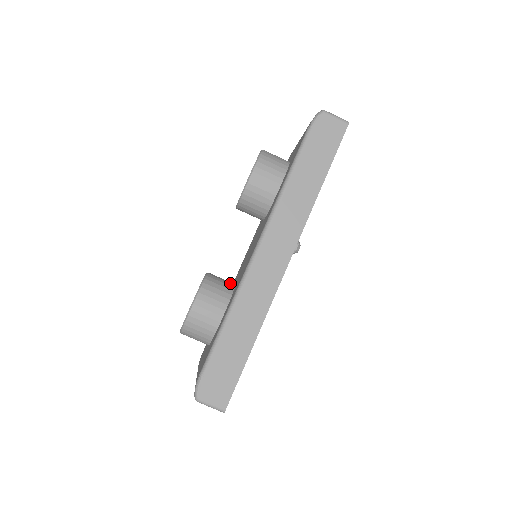
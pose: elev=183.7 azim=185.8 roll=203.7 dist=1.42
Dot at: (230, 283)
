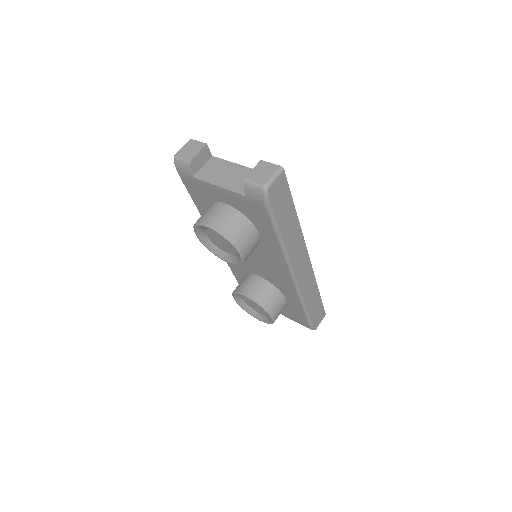
Dot at: (263, 283)
